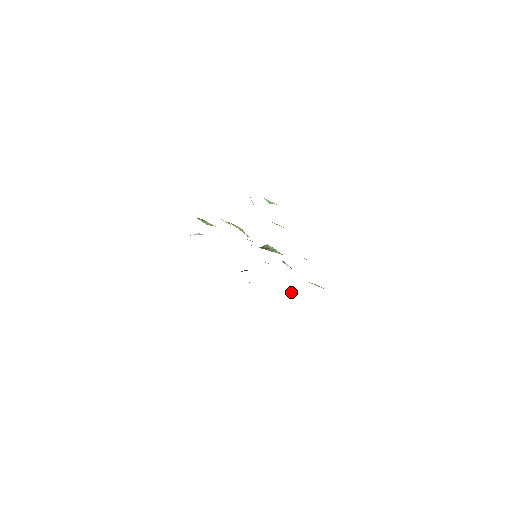
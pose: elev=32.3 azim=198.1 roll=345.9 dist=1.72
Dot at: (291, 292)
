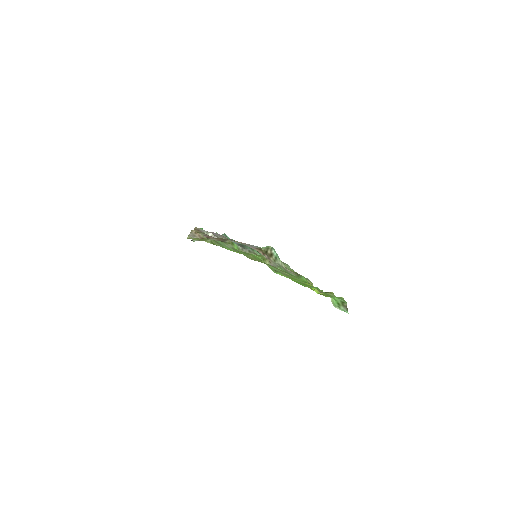
Dot at: occluded
